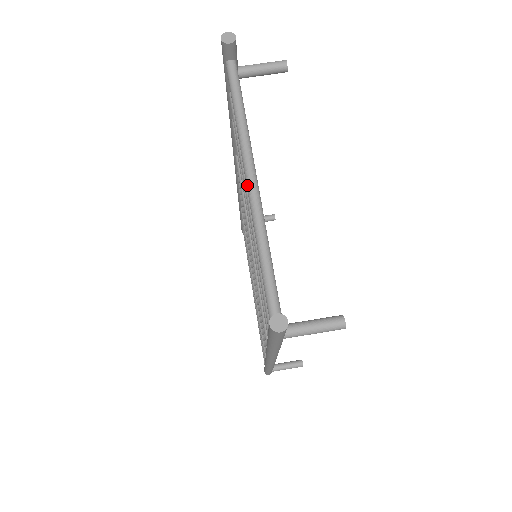
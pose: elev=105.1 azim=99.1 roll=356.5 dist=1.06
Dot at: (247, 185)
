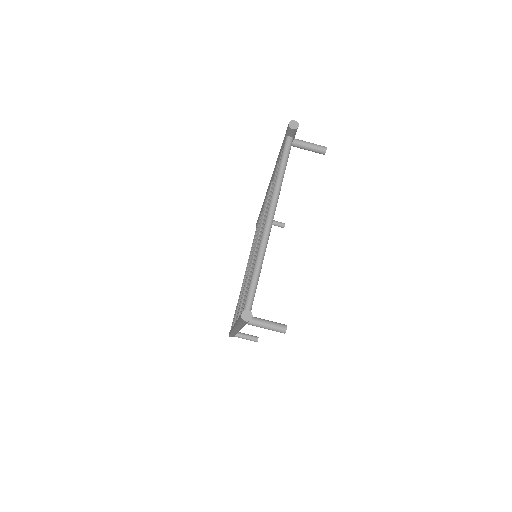
Dot at: (265, 224)
